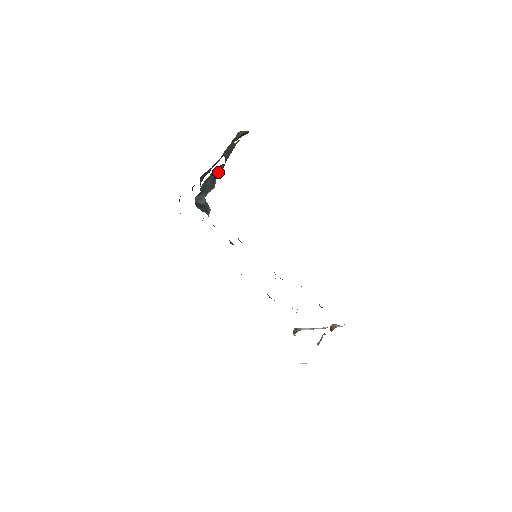
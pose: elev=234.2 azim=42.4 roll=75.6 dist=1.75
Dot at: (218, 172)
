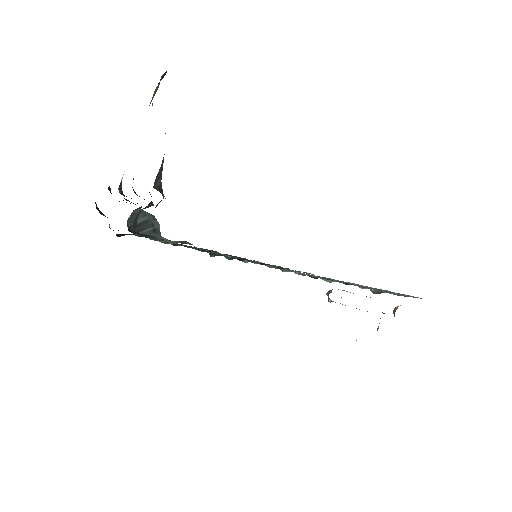
Dot at: occluded
